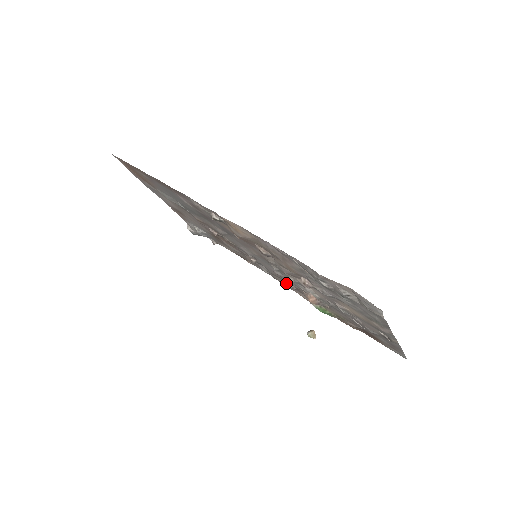
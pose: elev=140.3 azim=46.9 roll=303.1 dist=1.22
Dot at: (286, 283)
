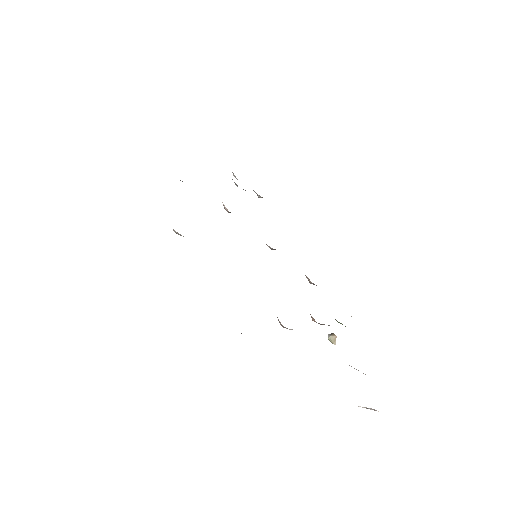
Dot at: (307, 278)
